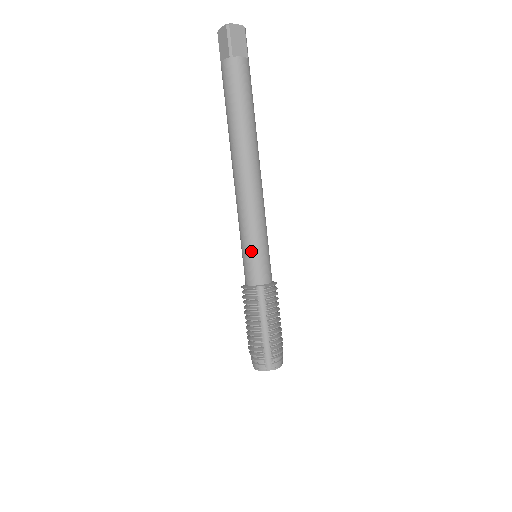
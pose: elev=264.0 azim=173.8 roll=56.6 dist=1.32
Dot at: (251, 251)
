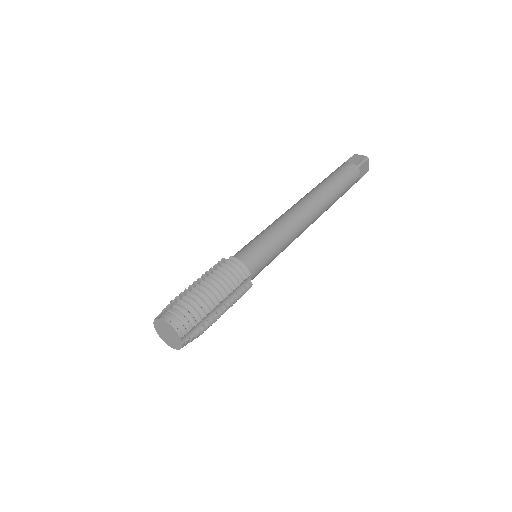
Dot at: occluded
